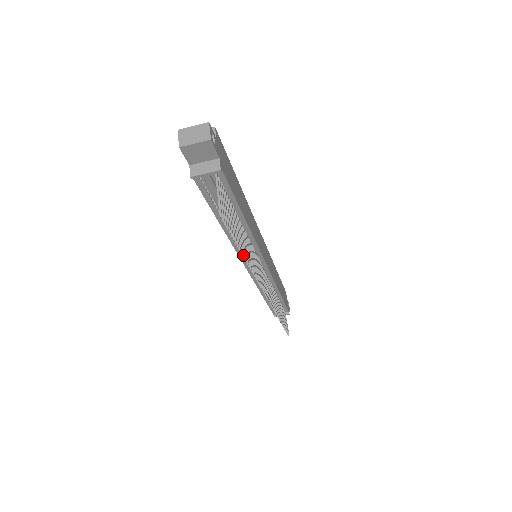
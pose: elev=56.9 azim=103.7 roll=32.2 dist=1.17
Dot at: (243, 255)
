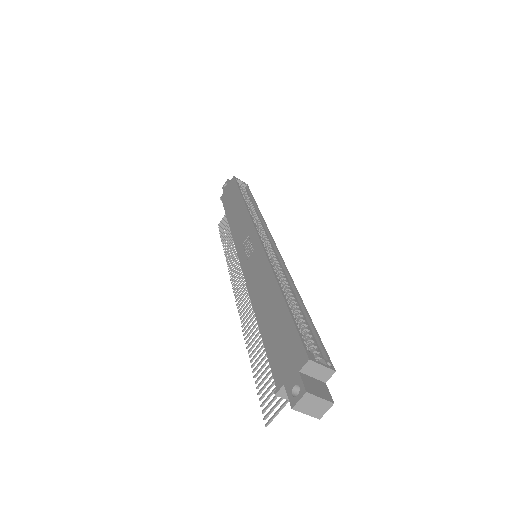
Dot at: occluded
